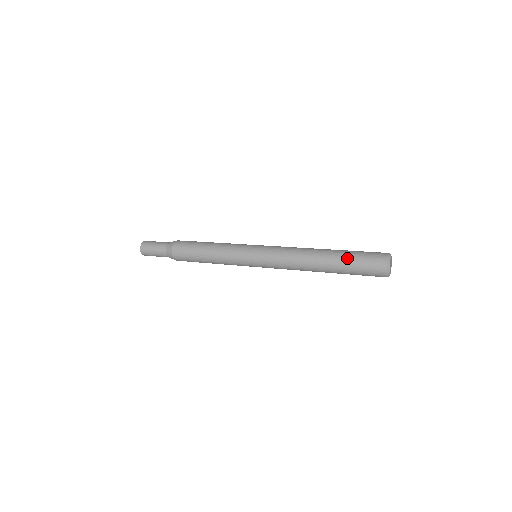
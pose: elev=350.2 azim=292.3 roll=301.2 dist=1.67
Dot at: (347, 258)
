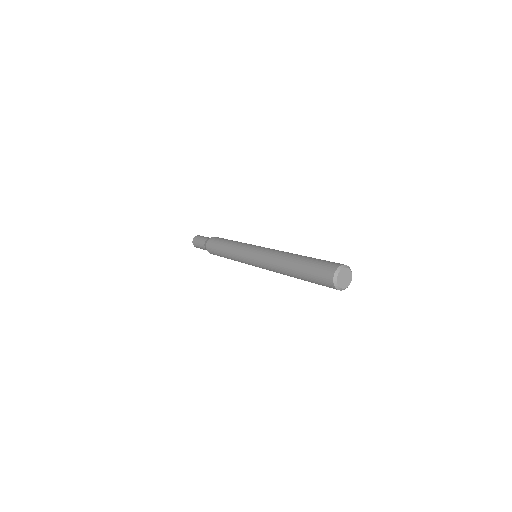
Dot at: (305, 271)
